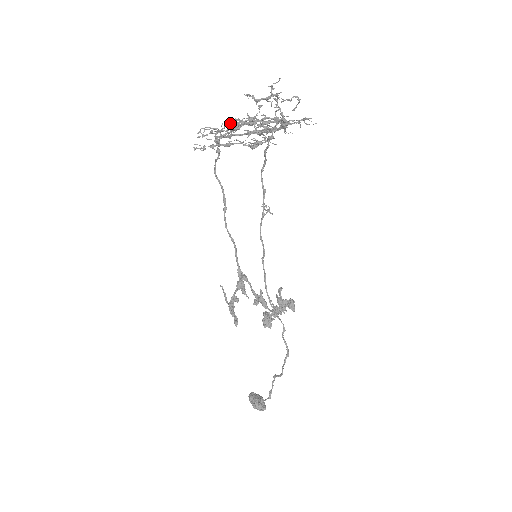
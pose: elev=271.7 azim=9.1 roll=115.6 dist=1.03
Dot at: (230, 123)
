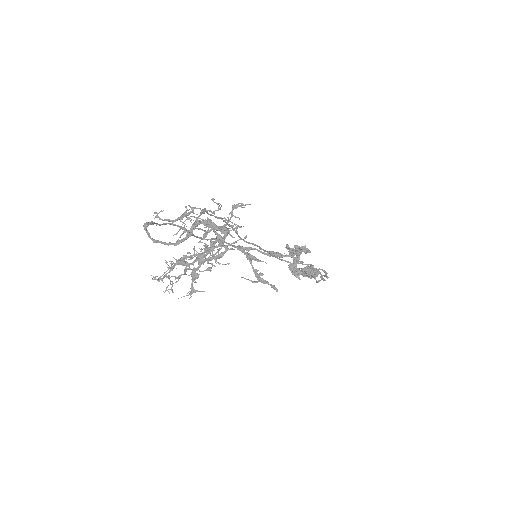
Dot at: occluded
